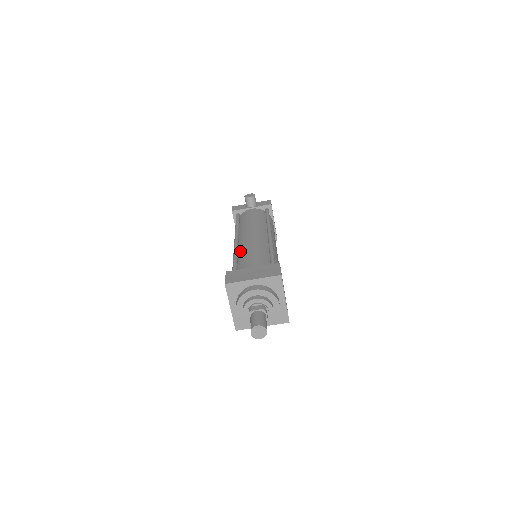
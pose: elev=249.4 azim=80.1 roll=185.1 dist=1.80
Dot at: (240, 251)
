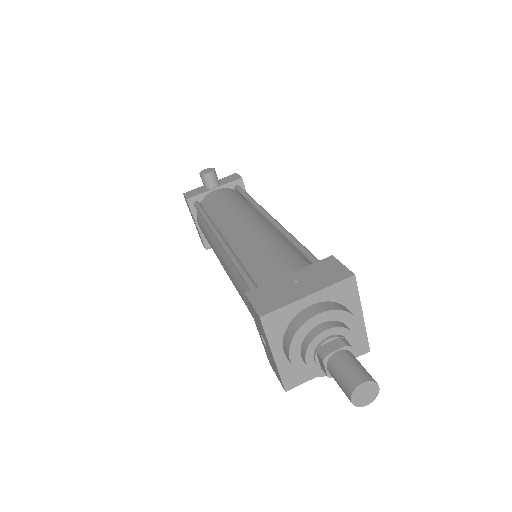
Dot at: (239, 253)
